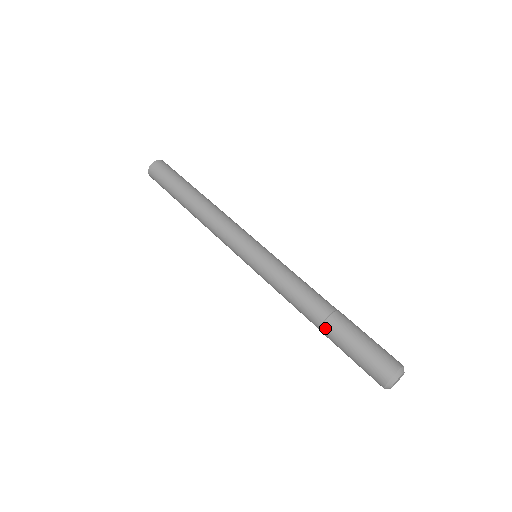
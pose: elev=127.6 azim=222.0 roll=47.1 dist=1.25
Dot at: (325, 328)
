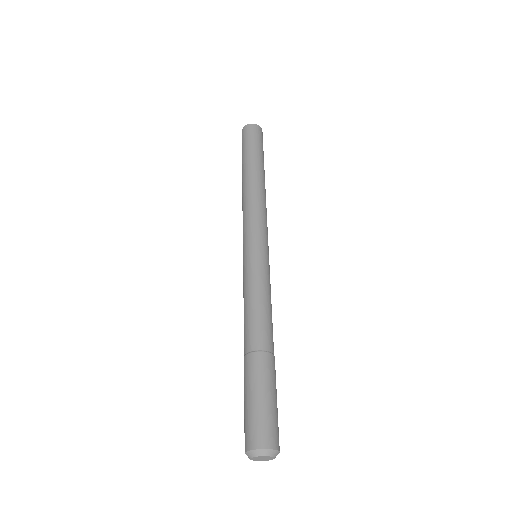
Dot at: (244, 363)
